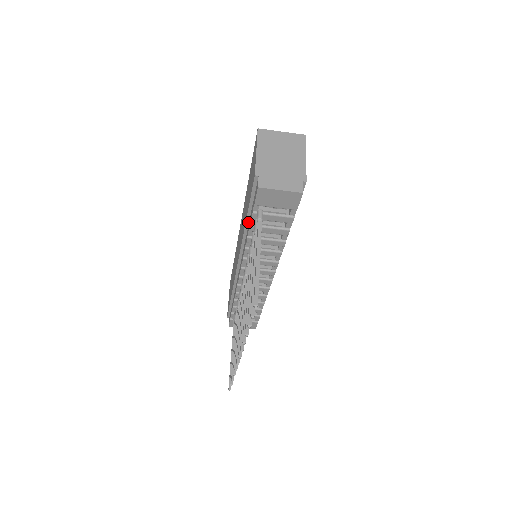
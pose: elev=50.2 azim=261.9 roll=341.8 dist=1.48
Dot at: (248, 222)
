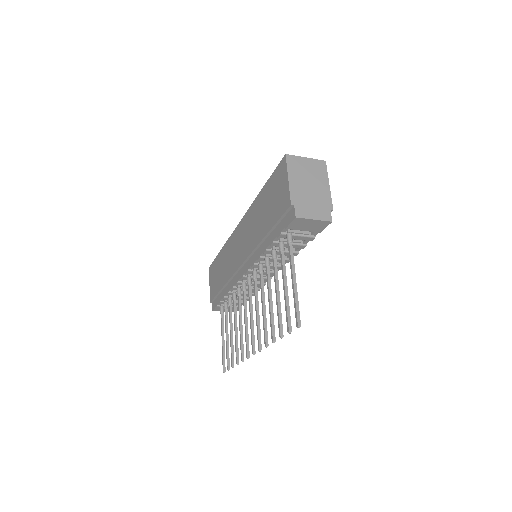
Dot at: (267, 236)
